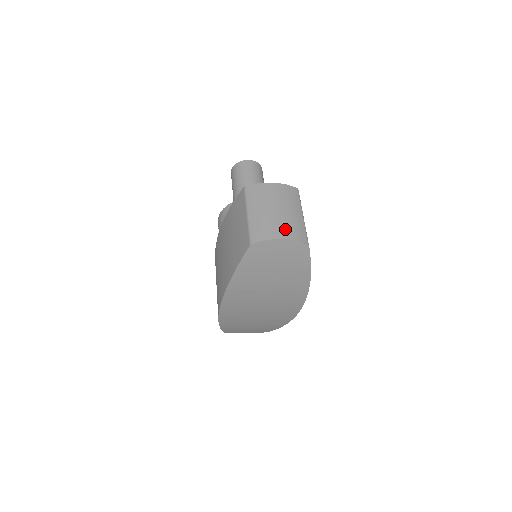
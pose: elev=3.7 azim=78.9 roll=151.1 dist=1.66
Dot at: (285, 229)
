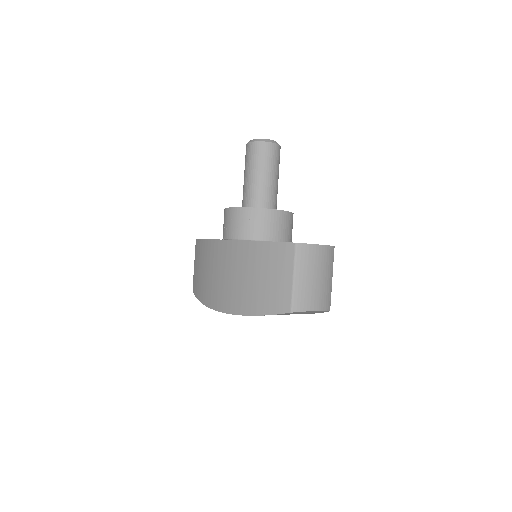
Dot at: (321, 300)
